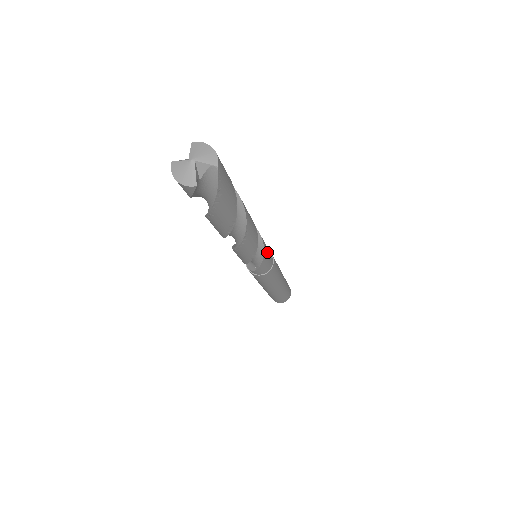
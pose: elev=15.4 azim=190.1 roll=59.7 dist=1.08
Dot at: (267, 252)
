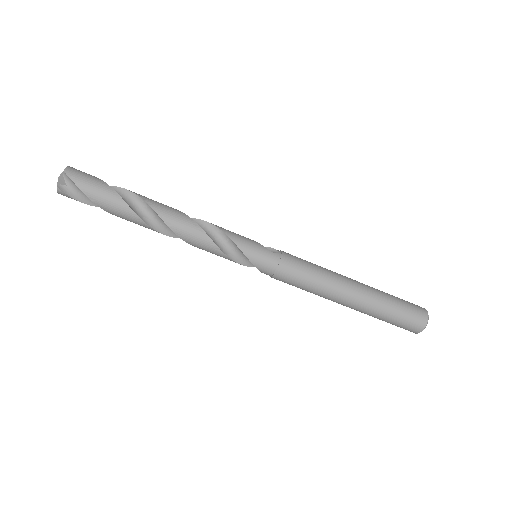
Dot at: (247, 243)
